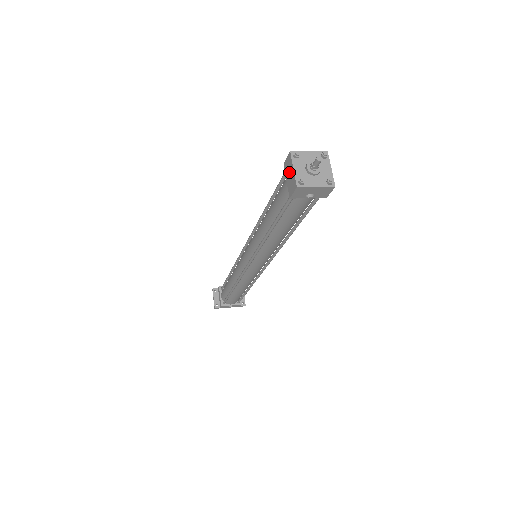
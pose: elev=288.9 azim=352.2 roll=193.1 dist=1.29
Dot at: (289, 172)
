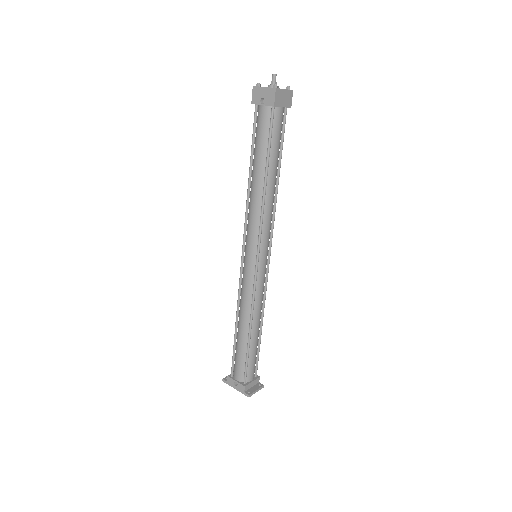
Dot at: occluded
